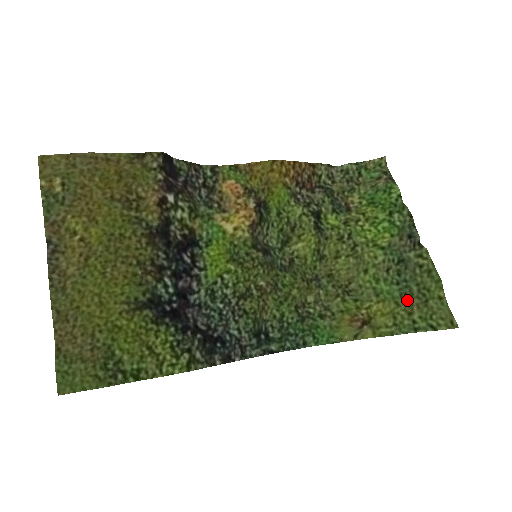
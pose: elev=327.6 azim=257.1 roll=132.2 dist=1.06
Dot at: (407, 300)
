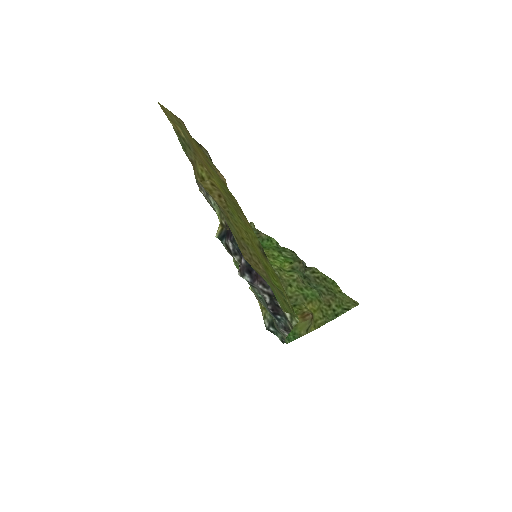
Dot at: (323, 298)
